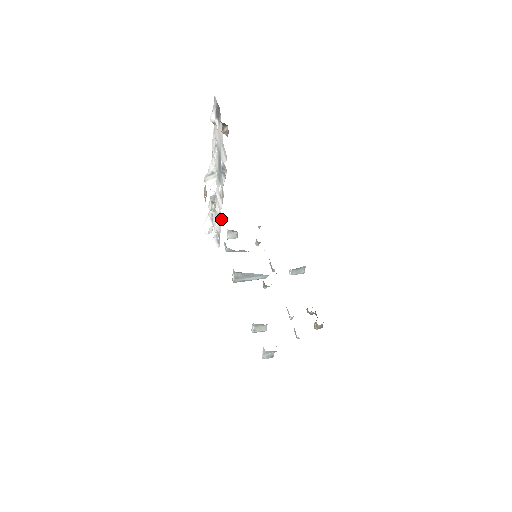
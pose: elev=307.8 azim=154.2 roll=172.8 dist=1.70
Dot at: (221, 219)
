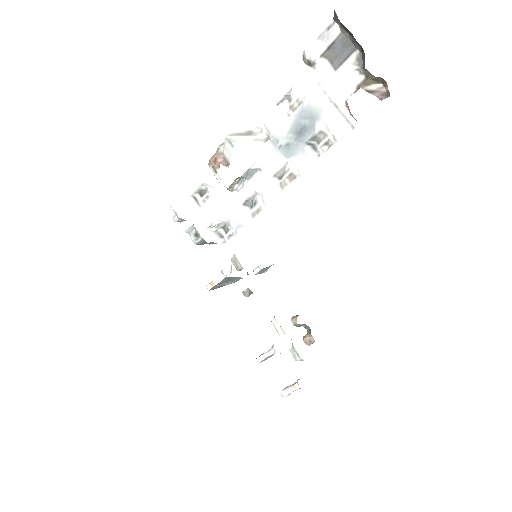
Dot at: (262, 207)
